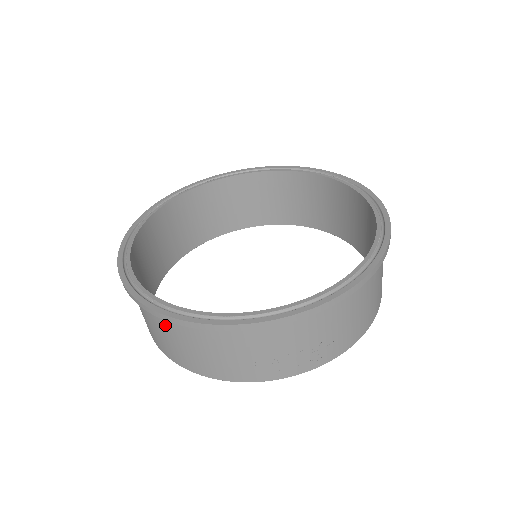
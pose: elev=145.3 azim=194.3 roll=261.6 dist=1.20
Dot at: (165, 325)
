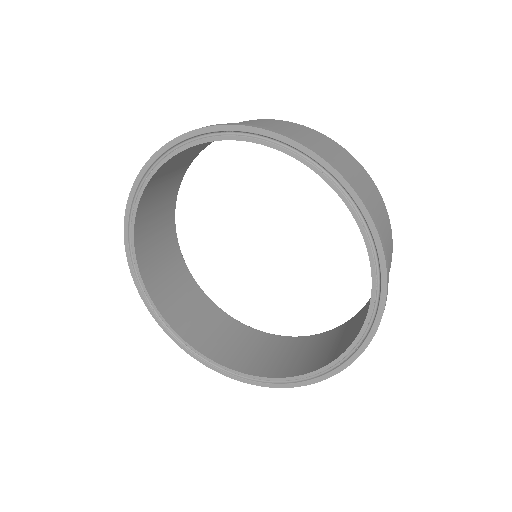
Dot at: occluded
